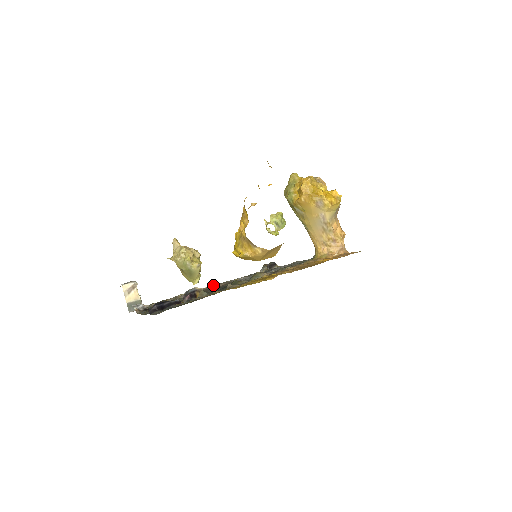
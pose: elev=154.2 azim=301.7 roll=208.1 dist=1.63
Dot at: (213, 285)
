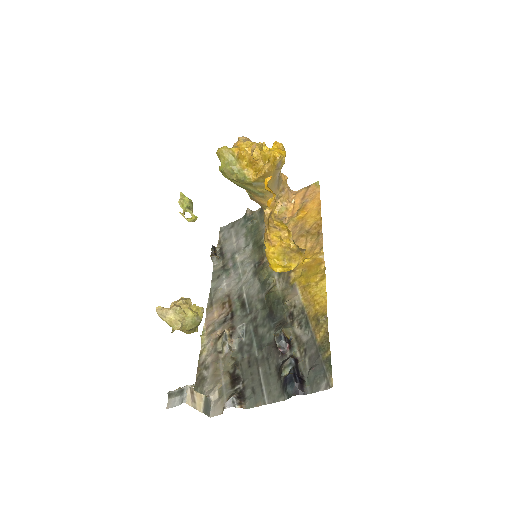
Dot at: (207, 315)
